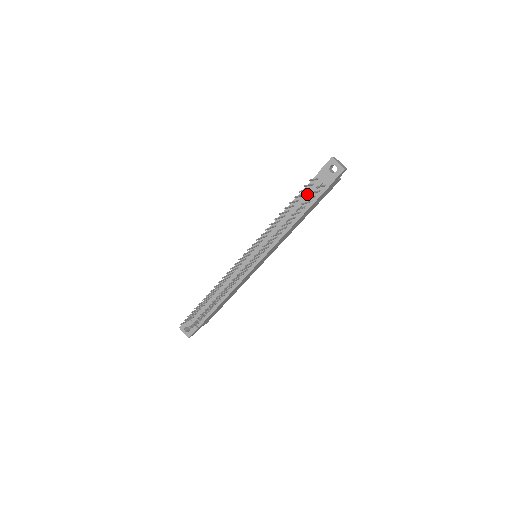
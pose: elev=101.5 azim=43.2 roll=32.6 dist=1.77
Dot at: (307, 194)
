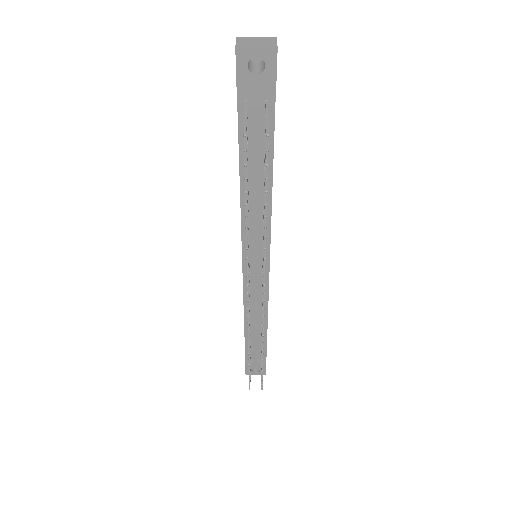
Dot at: (250, 138)
